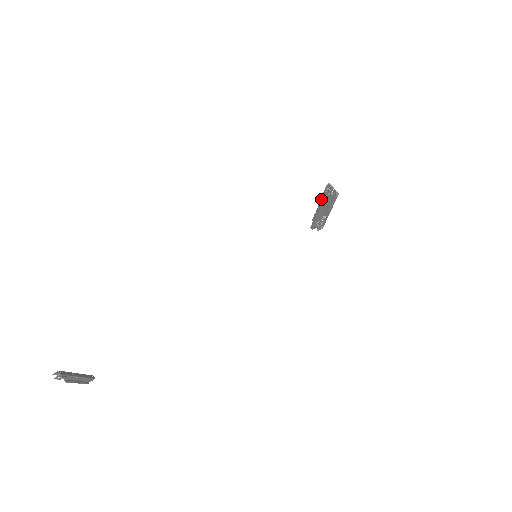
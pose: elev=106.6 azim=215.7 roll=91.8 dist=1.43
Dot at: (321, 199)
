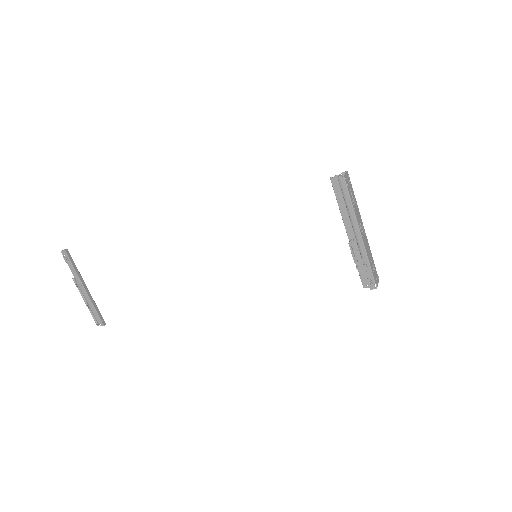
Dot at: (336, 194)
